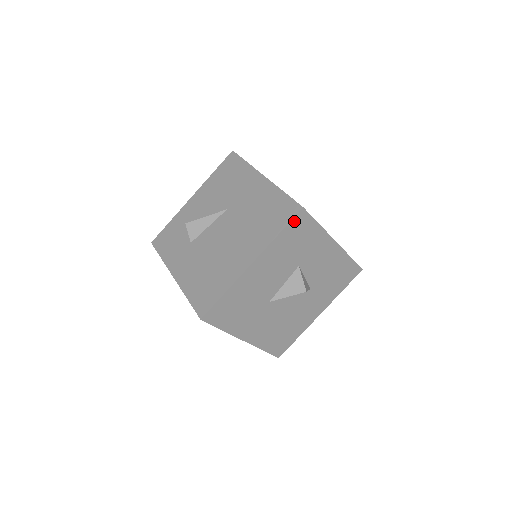
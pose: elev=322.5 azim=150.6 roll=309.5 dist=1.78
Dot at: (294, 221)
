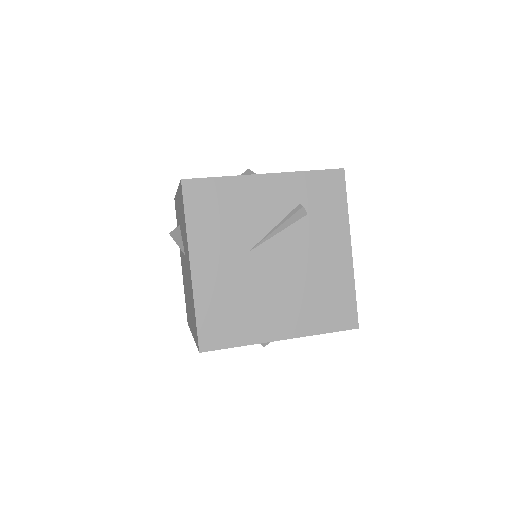
Dot at: occluded
